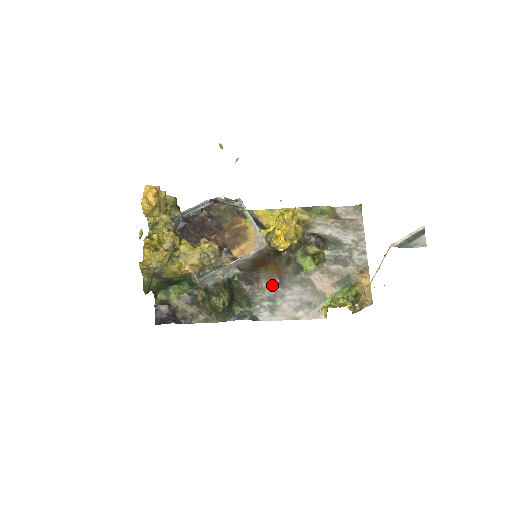
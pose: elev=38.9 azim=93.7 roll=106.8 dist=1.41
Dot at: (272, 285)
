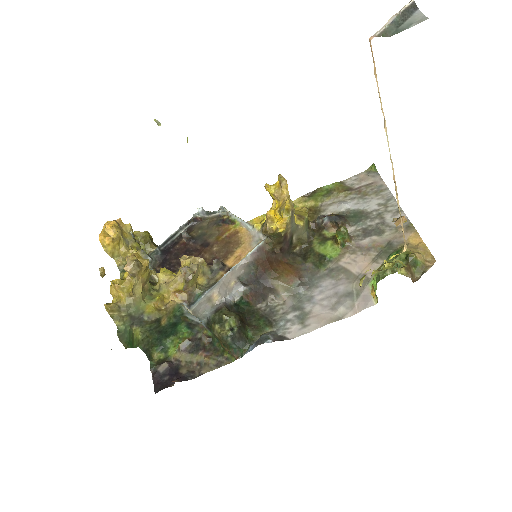
Dot at: (292, 290)
